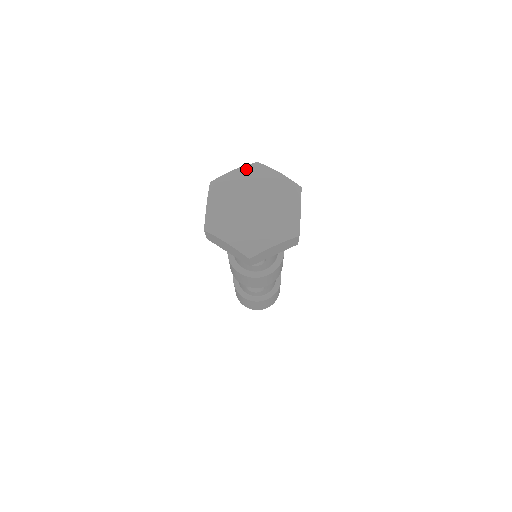
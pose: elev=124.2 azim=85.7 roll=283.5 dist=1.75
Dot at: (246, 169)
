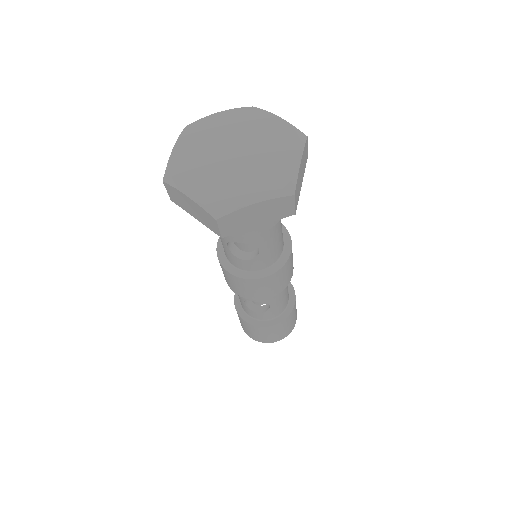
Dot at: (234, 112)
